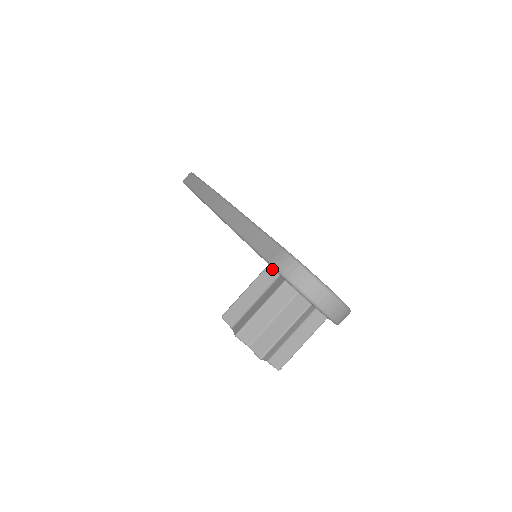
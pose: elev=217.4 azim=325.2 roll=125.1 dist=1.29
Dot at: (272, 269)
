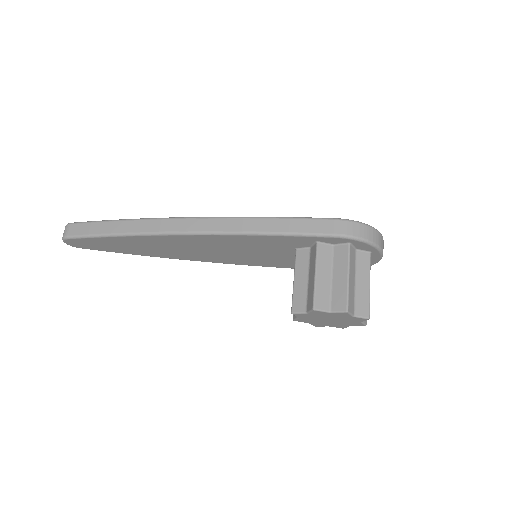
Dot at: (323, 244)
